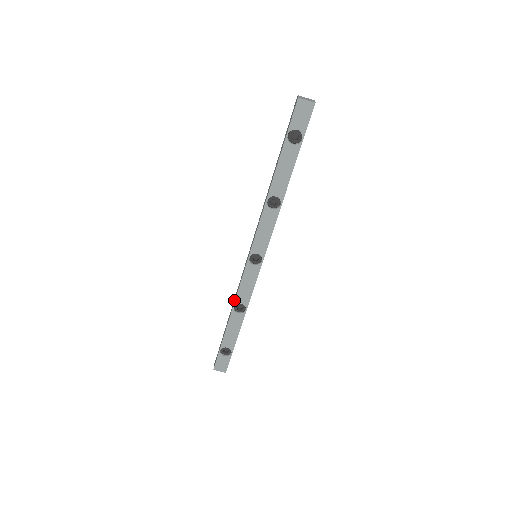
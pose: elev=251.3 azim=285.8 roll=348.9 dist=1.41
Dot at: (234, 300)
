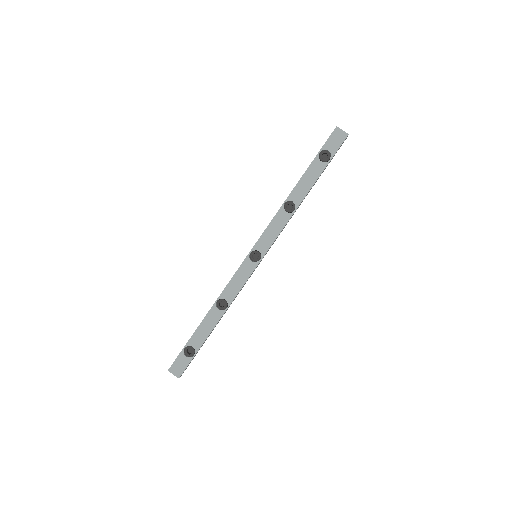
Dot at: occluded
